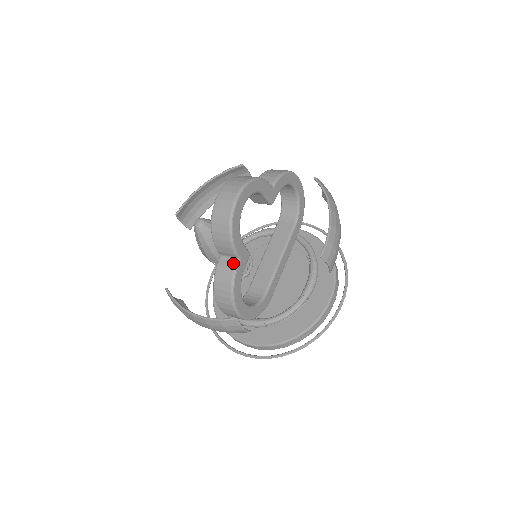
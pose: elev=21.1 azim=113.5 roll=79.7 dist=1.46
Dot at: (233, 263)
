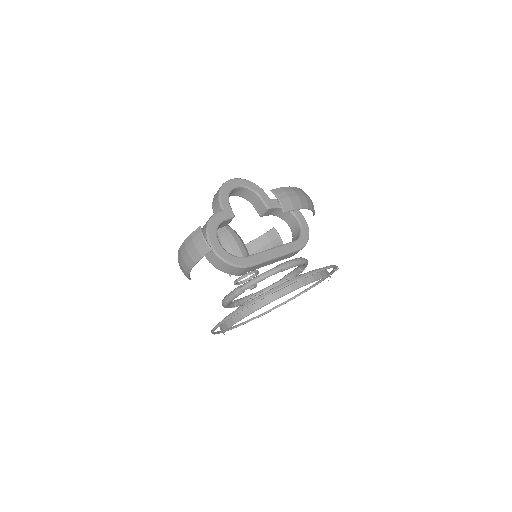
Dot at: (218, 212)
